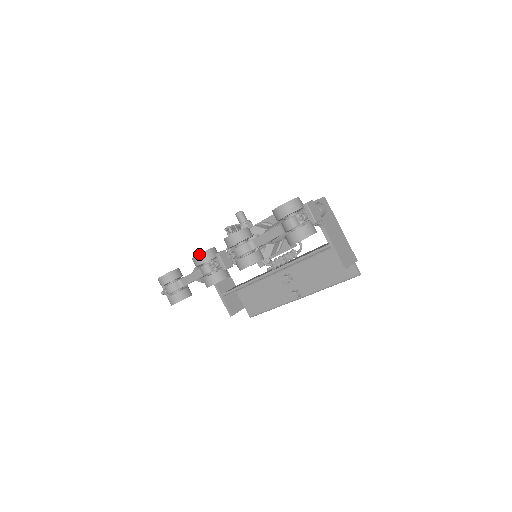
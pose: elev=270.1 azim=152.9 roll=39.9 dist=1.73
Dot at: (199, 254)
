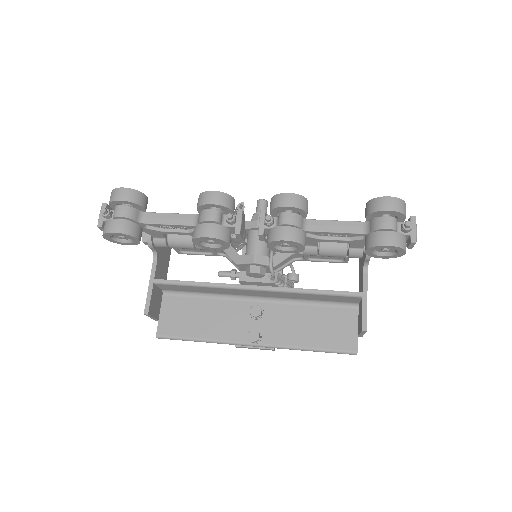
Dot at: (222, 192)
